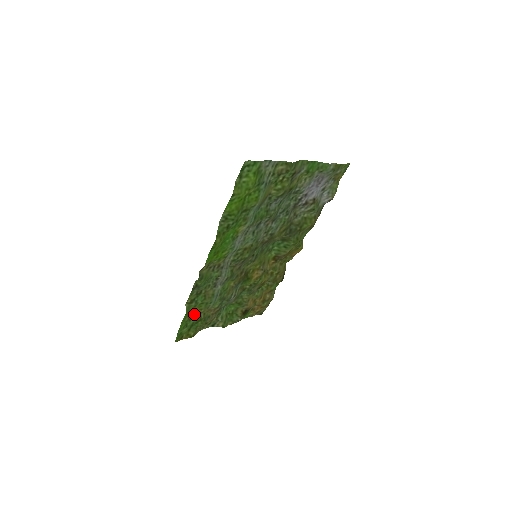
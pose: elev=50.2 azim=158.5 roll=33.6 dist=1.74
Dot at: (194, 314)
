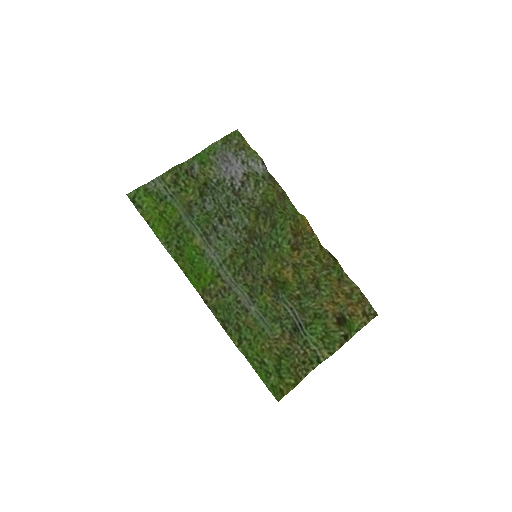
Dot at: (259, 353)
